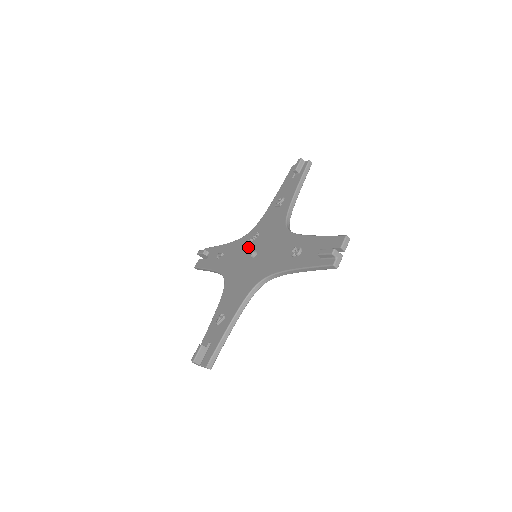
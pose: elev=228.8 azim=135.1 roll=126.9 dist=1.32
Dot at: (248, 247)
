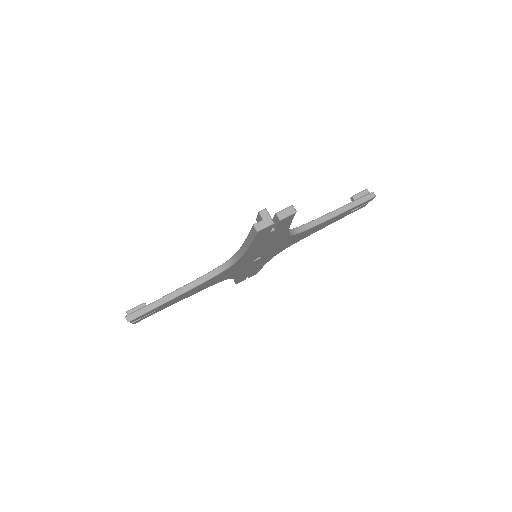
Dot at: occluded
